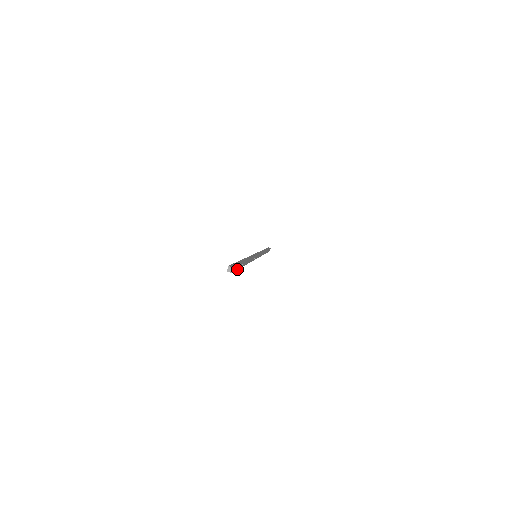
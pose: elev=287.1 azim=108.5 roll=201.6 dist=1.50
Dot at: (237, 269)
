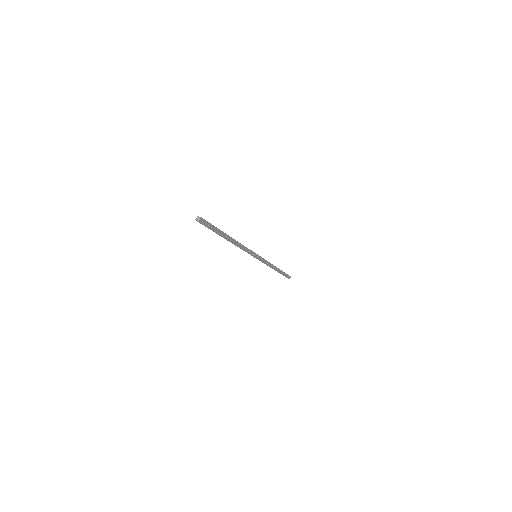
Dot at: (210, 228)
